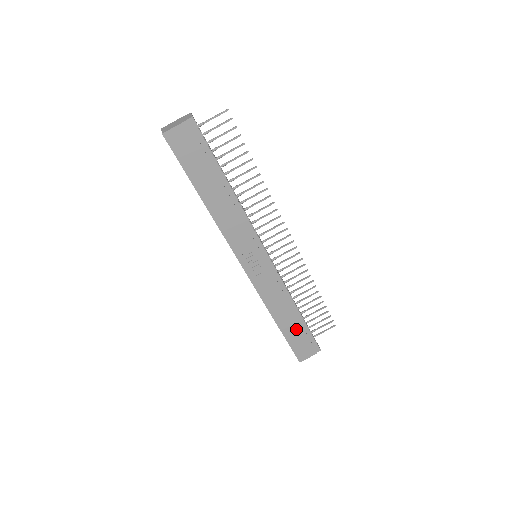
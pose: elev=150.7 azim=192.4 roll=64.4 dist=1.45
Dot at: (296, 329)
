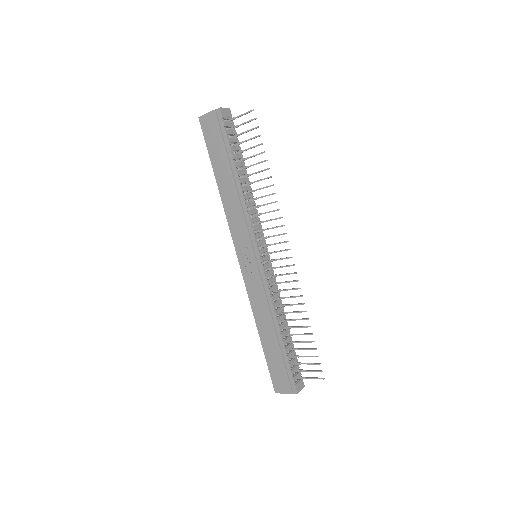
Dot at: (275, 352)
